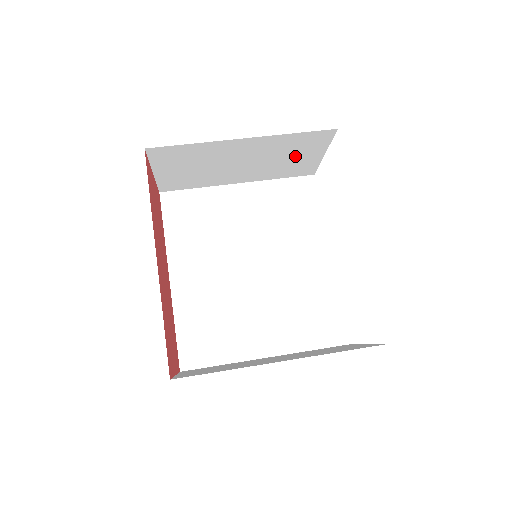
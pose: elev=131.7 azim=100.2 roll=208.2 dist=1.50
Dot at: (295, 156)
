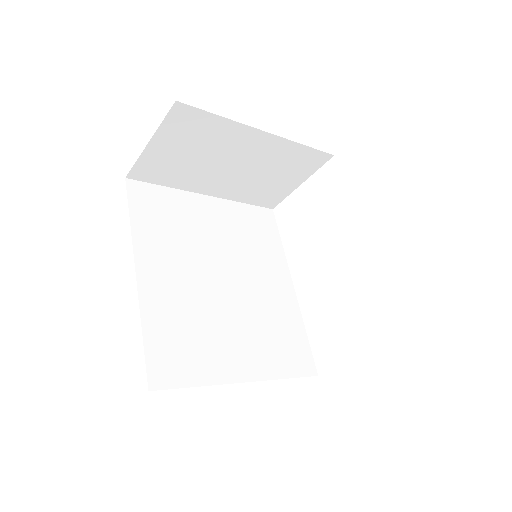
Dot at: (280, 177)
